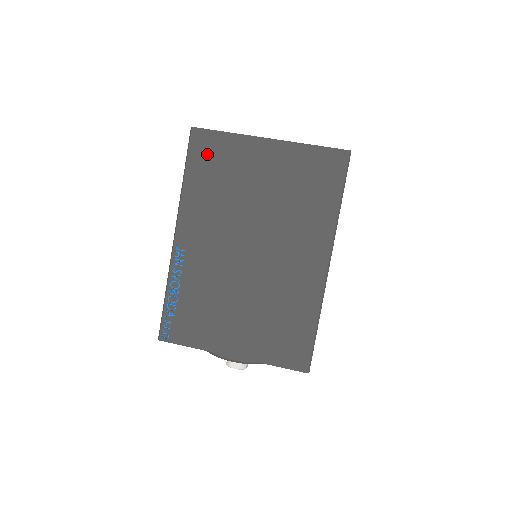
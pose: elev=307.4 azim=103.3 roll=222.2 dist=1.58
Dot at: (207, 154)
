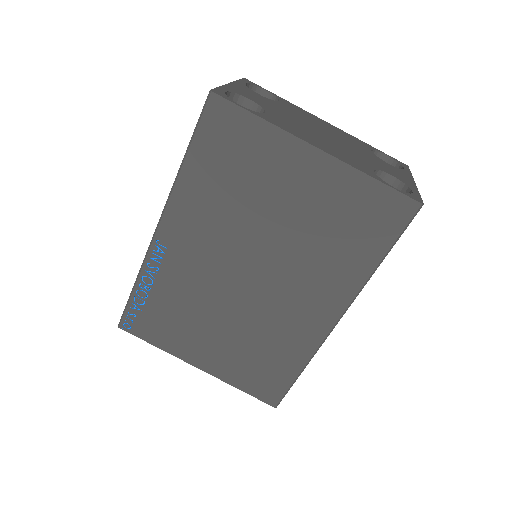
Dot at: (224, 139)
